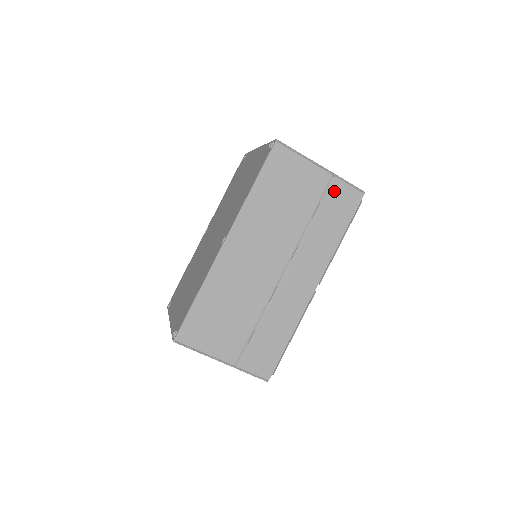
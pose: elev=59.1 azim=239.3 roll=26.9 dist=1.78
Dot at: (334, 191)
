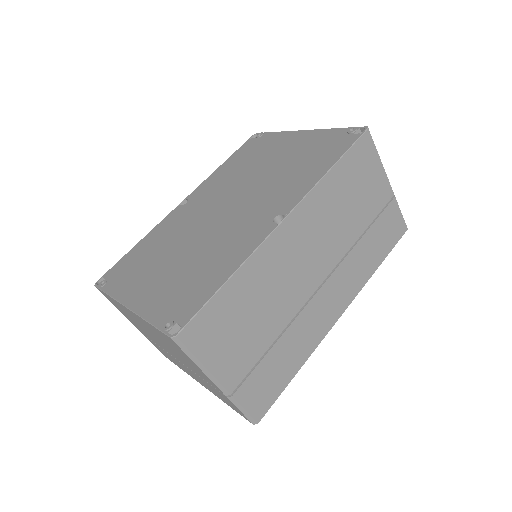
Dot at: (390, 213)
